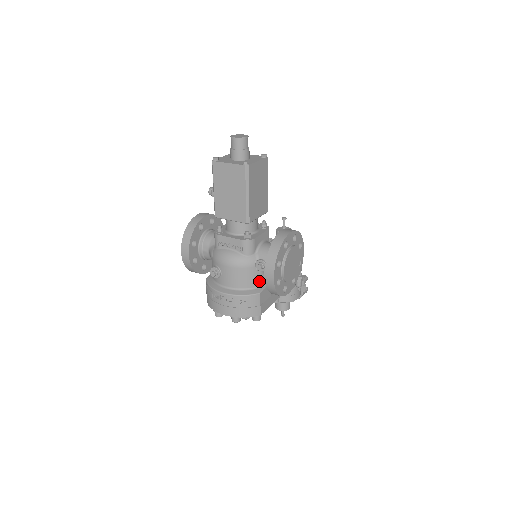
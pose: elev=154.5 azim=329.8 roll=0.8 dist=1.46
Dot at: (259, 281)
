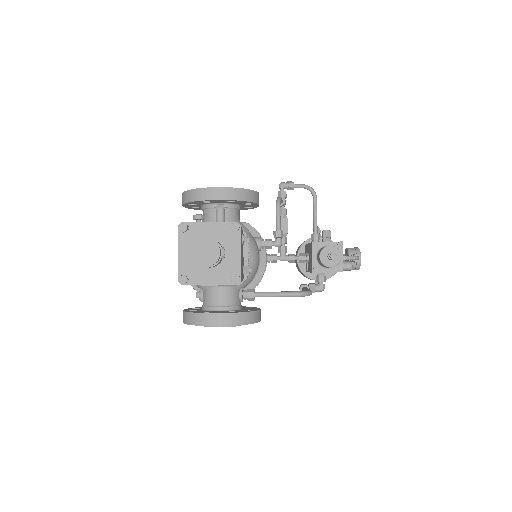
Dot at: occluded
